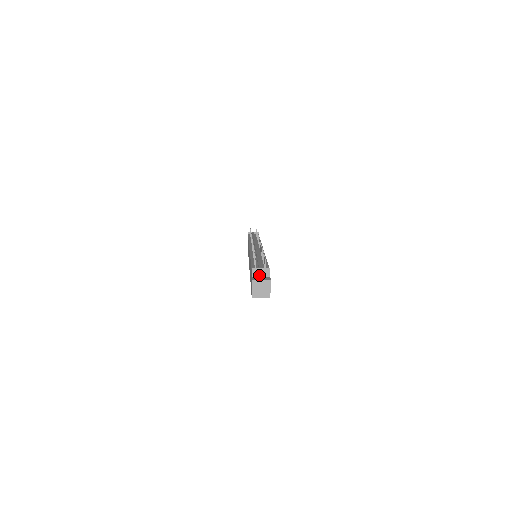
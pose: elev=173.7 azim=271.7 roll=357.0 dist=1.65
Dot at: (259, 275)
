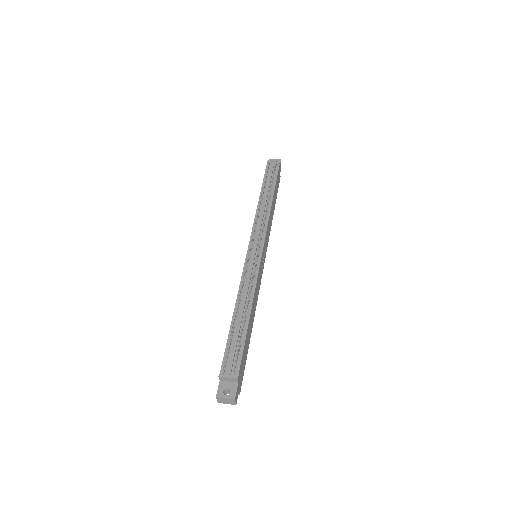
Dot at: (227, 380)
